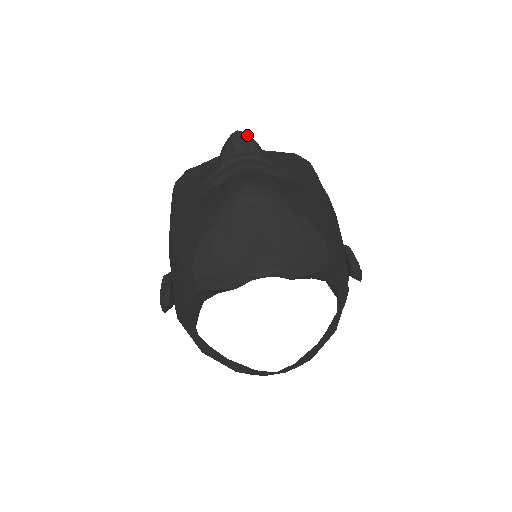
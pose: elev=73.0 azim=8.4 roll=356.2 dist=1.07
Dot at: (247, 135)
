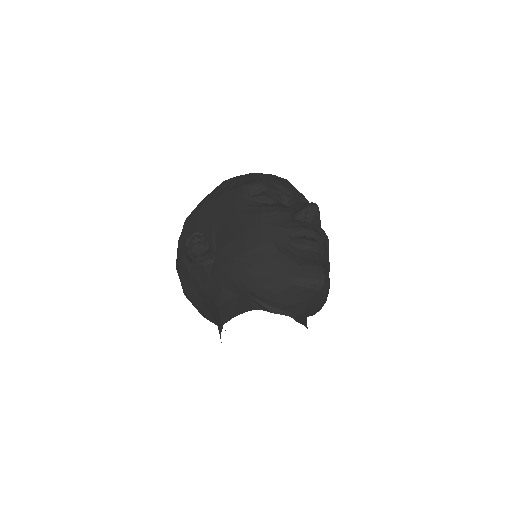
Dot at: occluded
